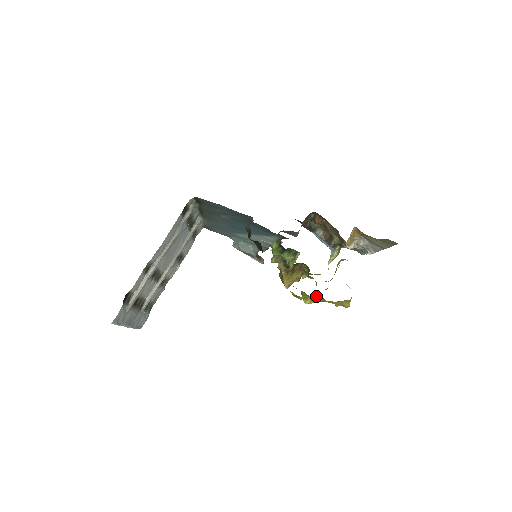
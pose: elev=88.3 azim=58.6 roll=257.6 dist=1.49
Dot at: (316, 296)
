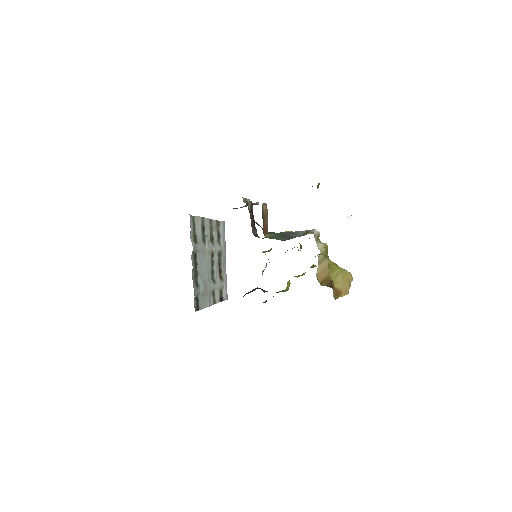
Dot at: occluded
